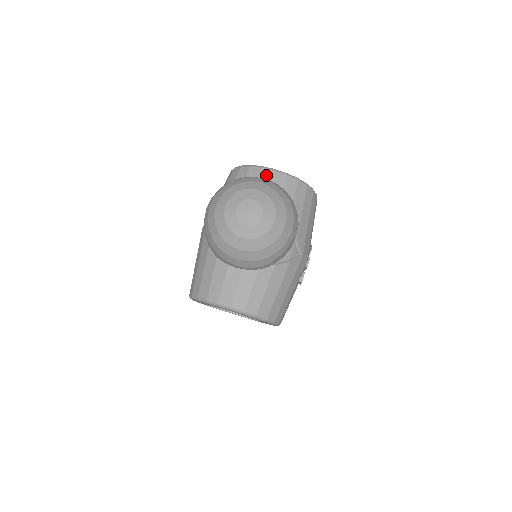
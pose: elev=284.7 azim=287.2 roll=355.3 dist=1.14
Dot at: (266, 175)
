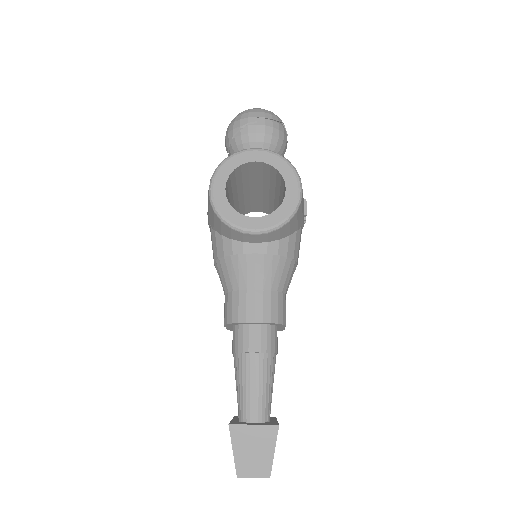
Dot at: occluded
